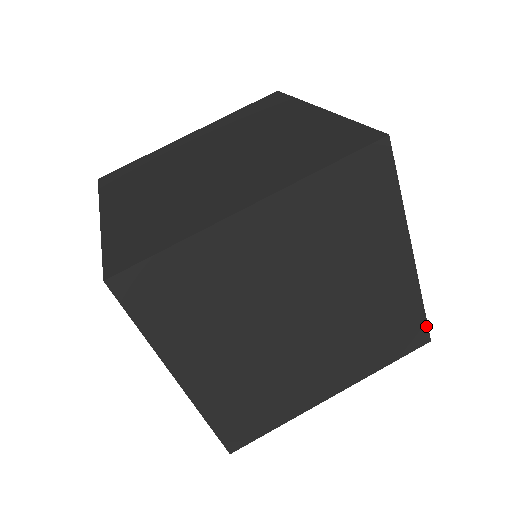
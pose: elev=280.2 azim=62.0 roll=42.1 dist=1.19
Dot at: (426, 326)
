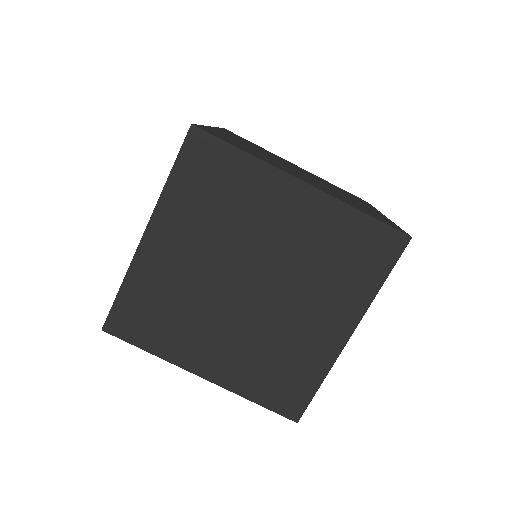
Dot at: occluded
